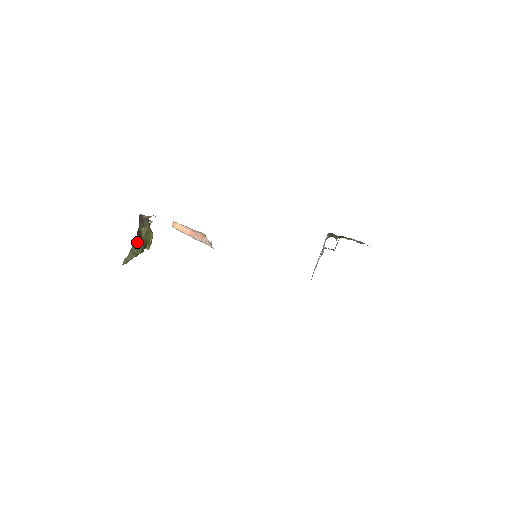
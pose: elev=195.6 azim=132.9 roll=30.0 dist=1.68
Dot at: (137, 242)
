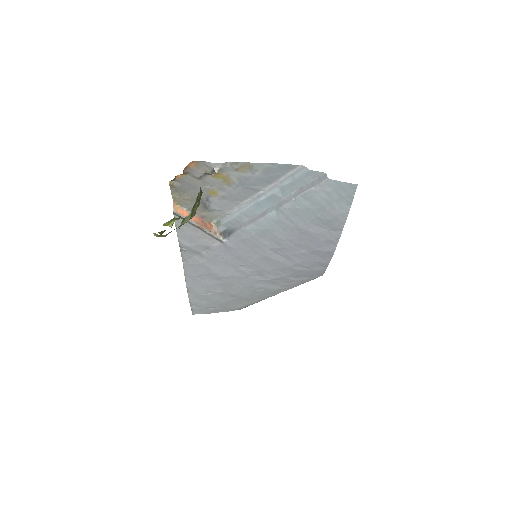
Dot at: (199, 195)
